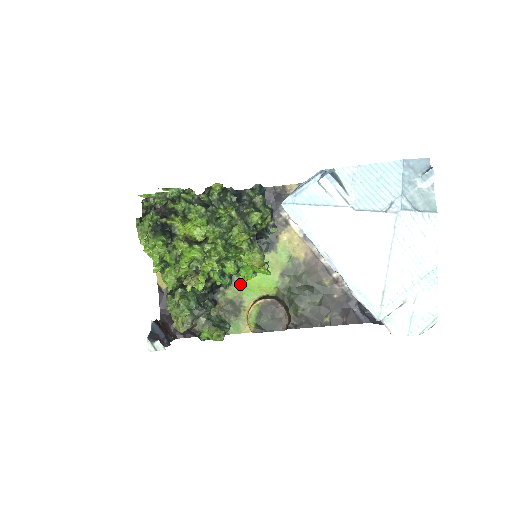
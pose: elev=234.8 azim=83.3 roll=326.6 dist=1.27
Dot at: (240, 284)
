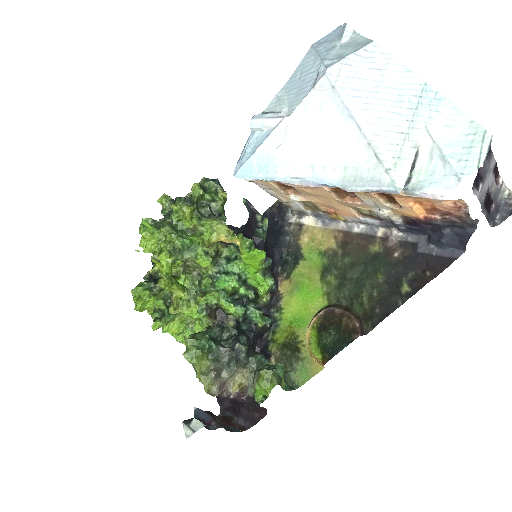
Dot at: (286, 320)
